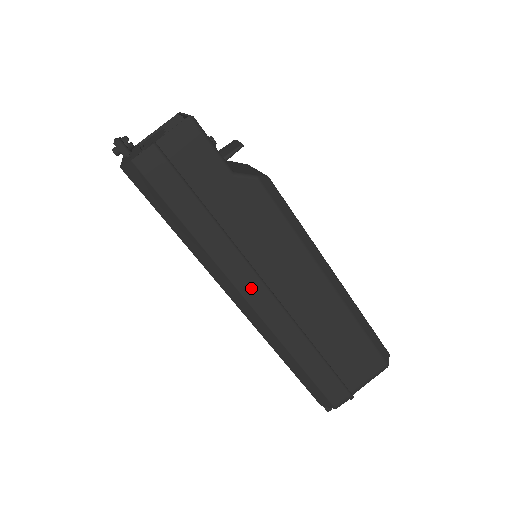
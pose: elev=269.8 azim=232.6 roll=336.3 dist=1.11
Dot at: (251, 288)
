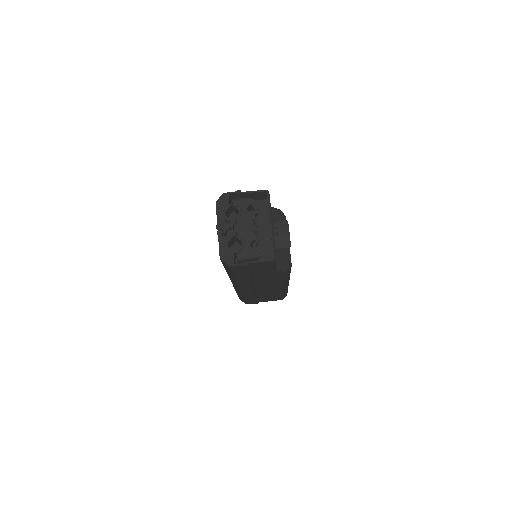
Dot at: (246, 288)
